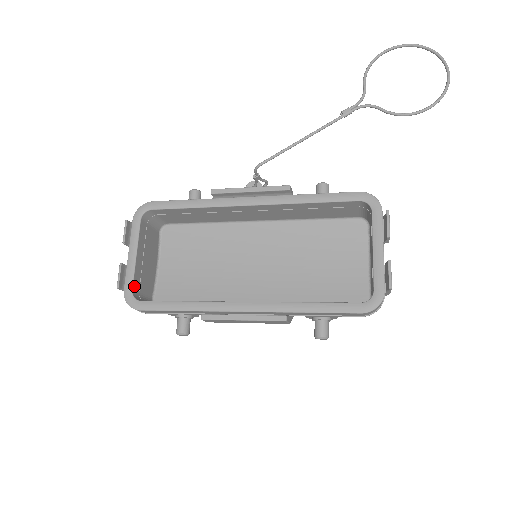
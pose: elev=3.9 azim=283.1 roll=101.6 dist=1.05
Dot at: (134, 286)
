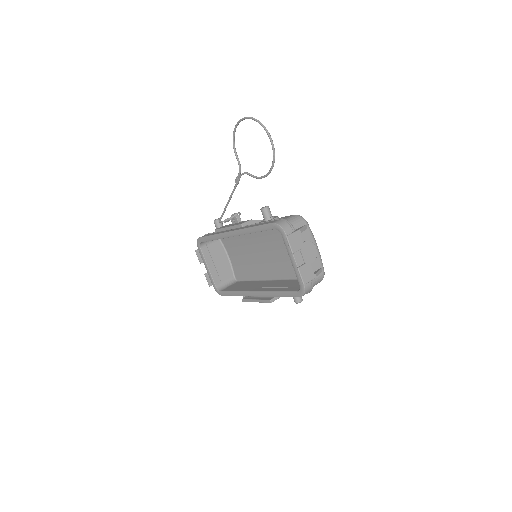
Dot at: (216, 283)
